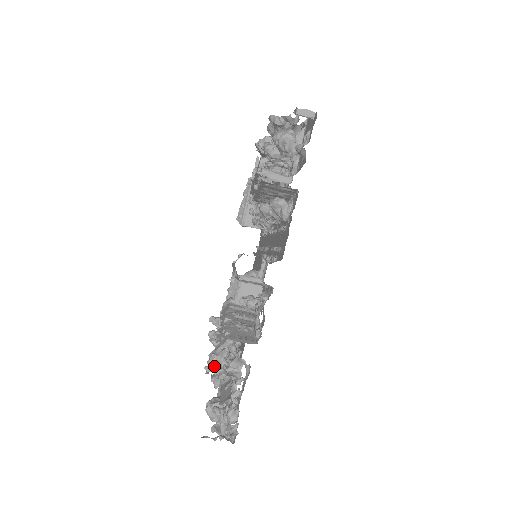
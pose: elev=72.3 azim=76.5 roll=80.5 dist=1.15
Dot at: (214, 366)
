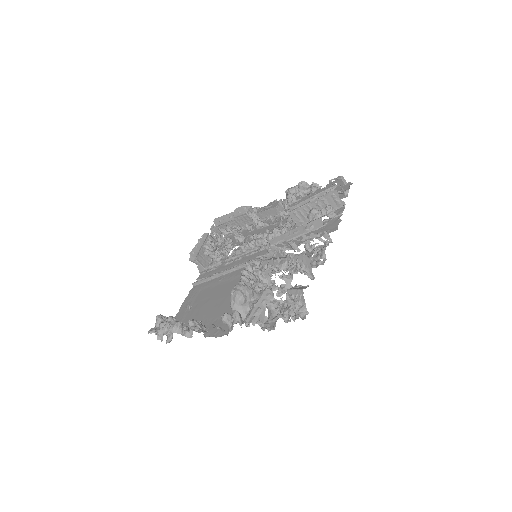
Dot at: occluded
